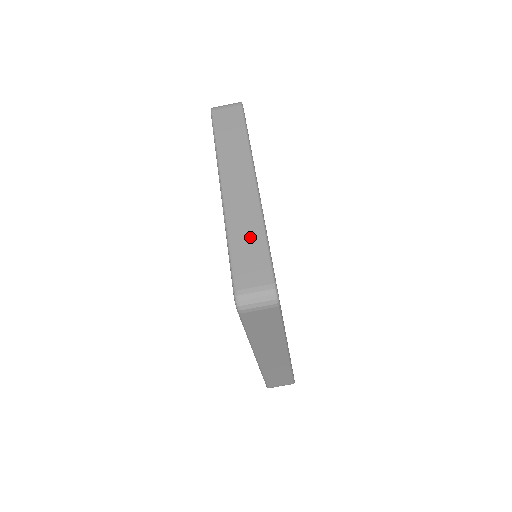
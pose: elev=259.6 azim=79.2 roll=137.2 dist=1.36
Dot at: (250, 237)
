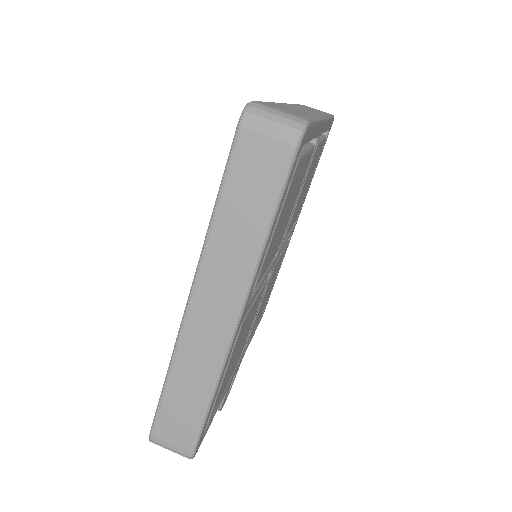
Dot at: (298, 111)
